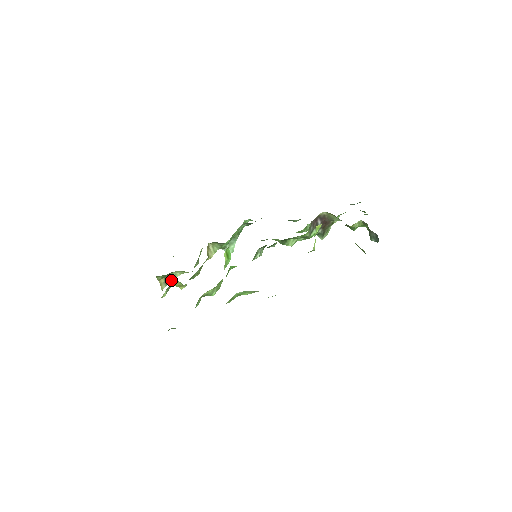
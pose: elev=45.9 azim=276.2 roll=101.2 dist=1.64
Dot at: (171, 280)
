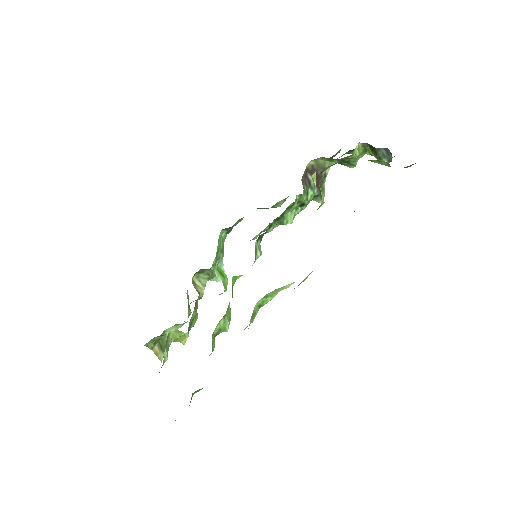
Dot at: occluded
